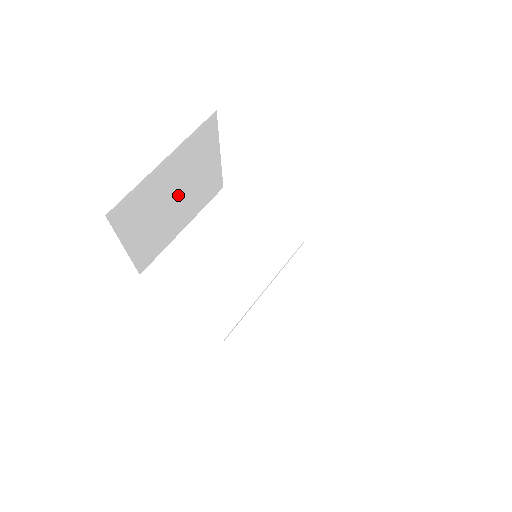
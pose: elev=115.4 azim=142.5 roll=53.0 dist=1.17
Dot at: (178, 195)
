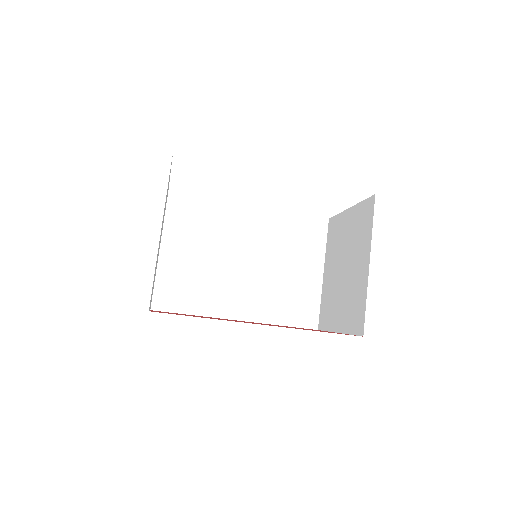
Dot at: occluded
